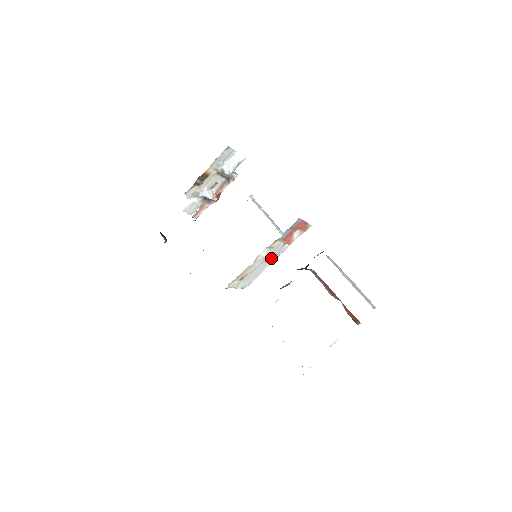
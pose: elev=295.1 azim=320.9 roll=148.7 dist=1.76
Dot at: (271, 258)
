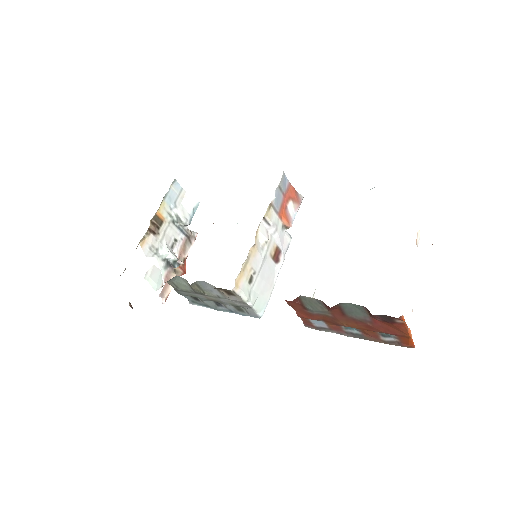
Dot at: (276, 255)
